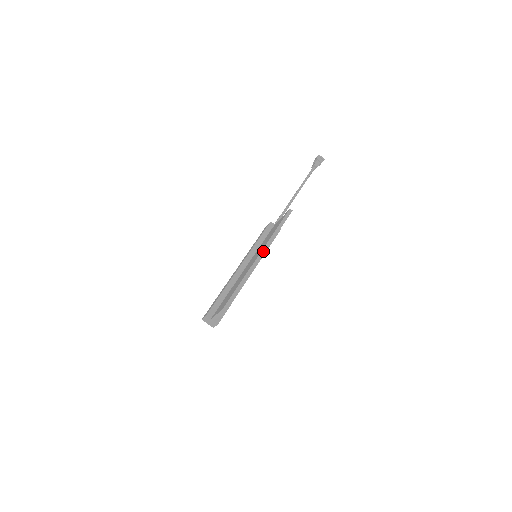
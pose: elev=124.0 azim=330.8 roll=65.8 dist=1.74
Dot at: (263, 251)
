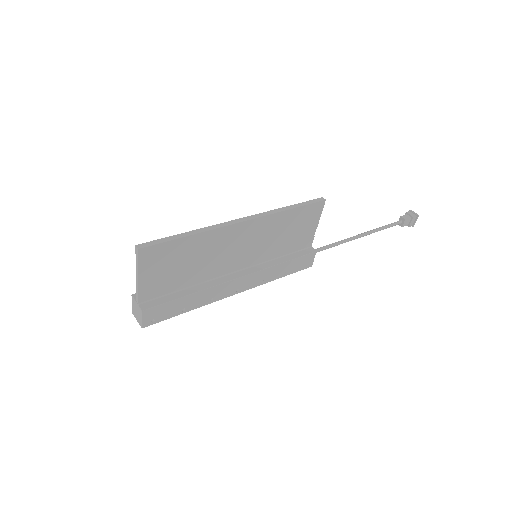
Dot at: (251, 217)
